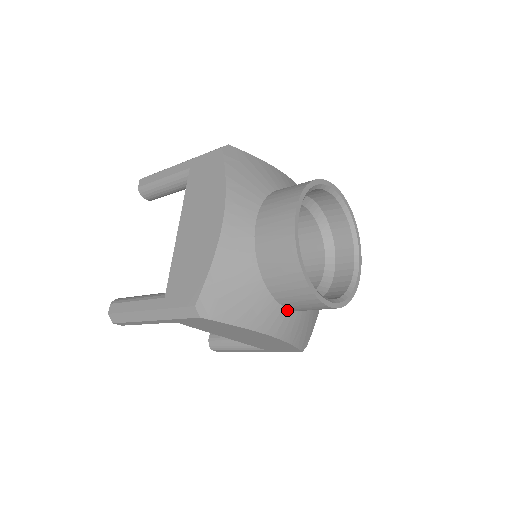
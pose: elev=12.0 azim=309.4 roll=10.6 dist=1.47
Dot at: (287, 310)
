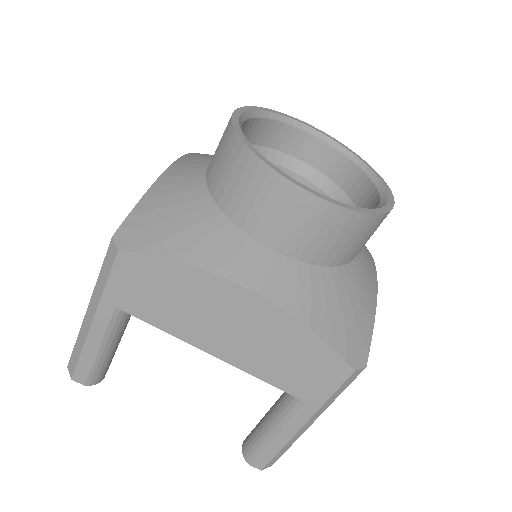
Dot at: (271, 251)
